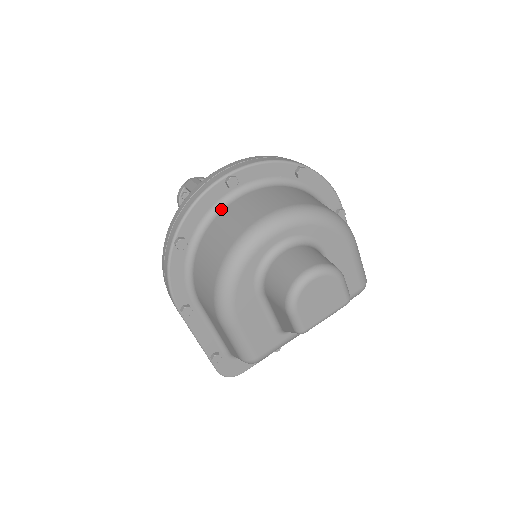
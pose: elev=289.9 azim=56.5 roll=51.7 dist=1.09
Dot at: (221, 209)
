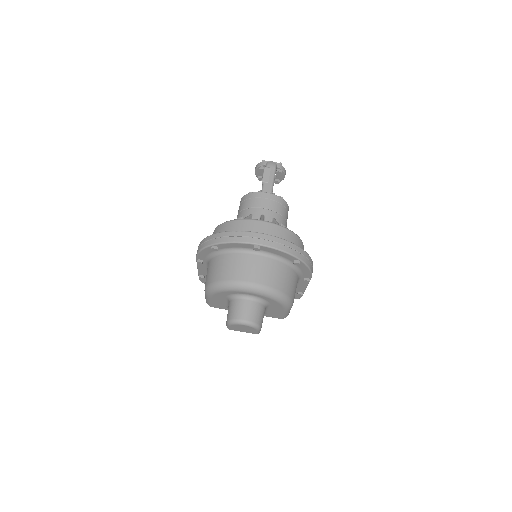
Dot at: (244, 252)
